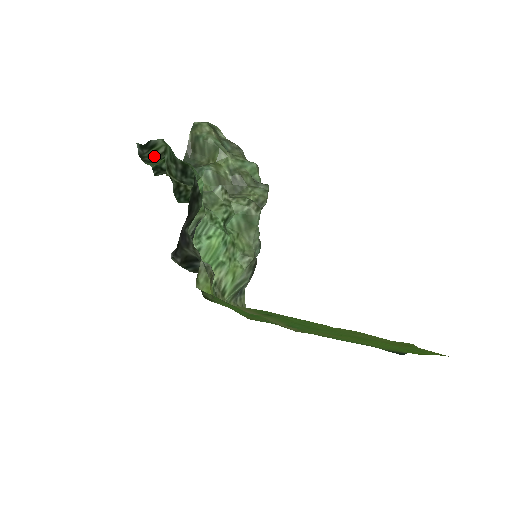
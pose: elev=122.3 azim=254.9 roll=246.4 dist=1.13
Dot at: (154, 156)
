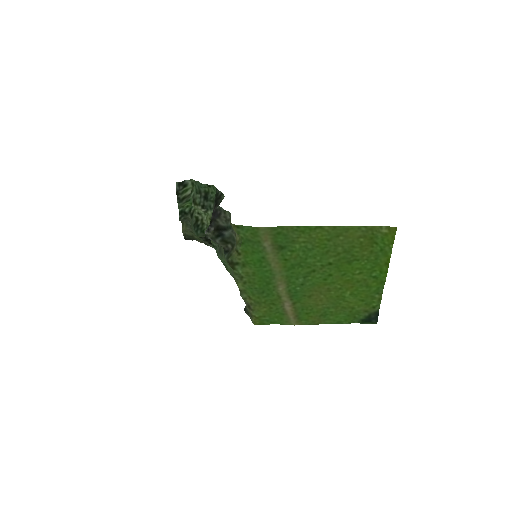
Dot at: (184, 196)
